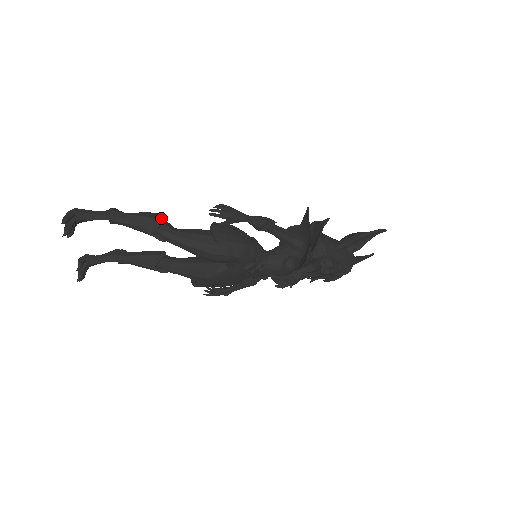
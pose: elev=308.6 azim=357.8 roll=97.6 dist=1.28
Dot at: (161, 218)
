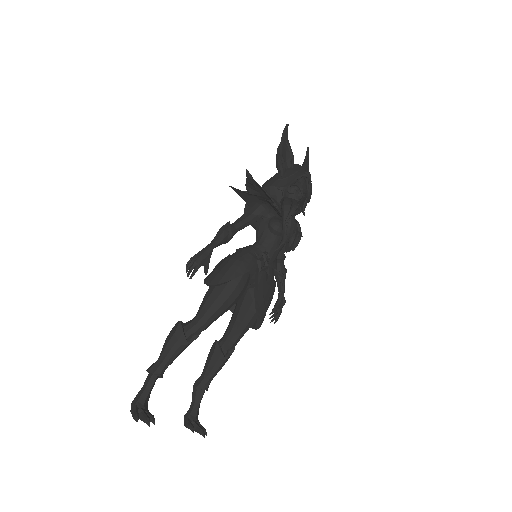
Dot at: (177, 327)
